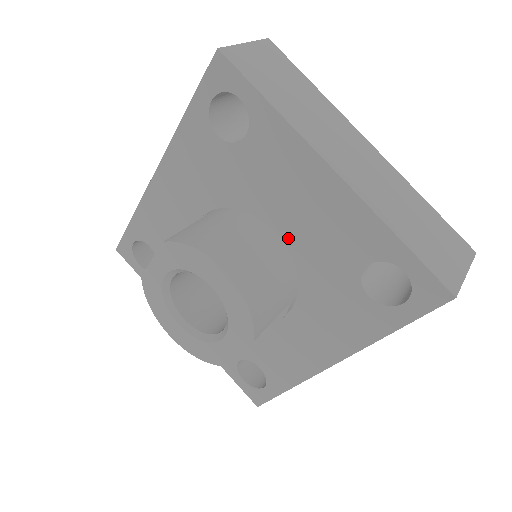
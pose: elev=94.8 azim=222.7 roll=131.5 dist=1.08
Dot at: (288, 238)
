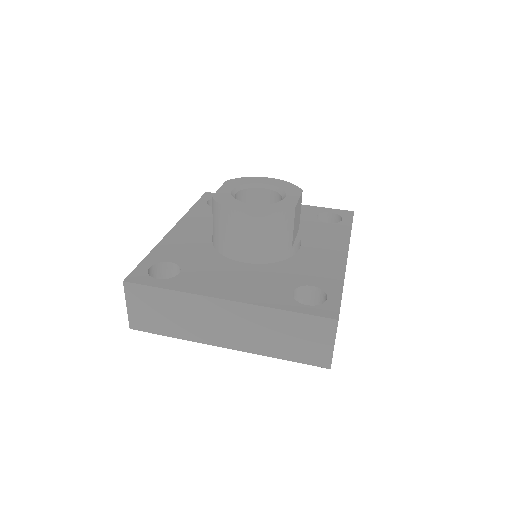
Dot at: occluded
